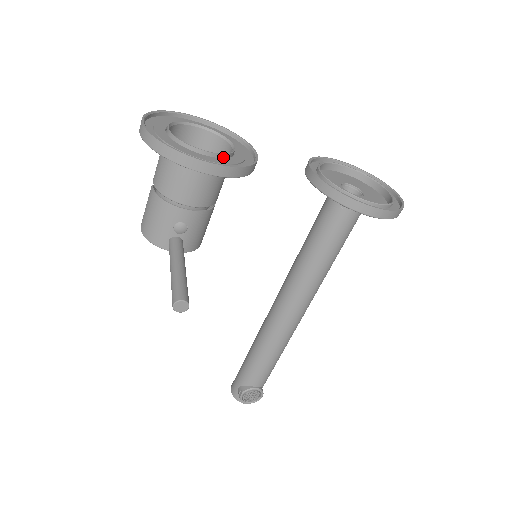
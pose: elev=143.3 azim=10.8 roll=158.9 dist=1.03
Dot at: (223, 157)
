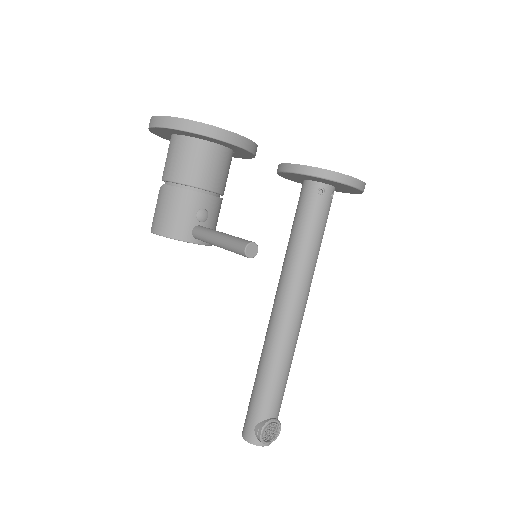
Dot at: occluded
